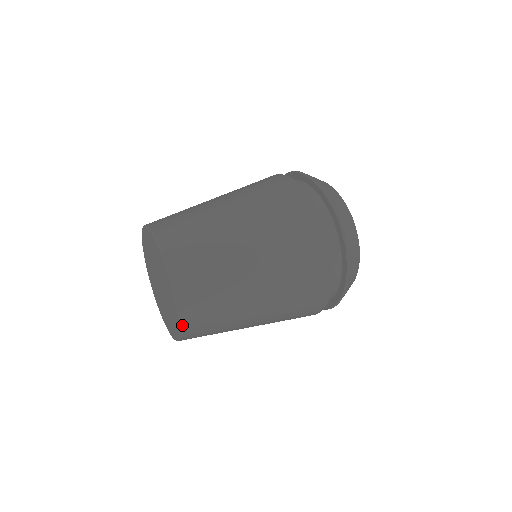
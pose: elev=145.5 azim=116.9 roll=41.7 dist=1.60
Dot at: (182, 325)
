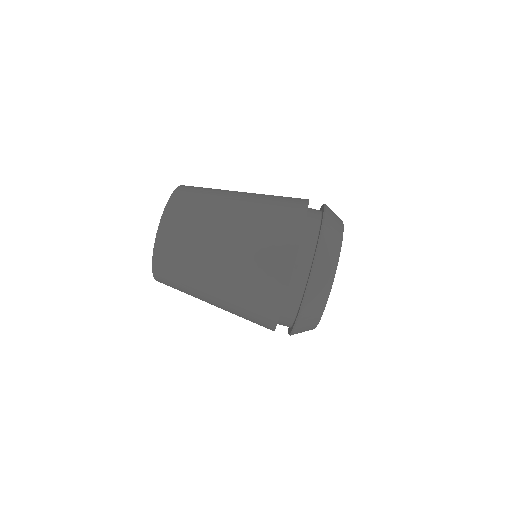
Dot at: (154, 258)
